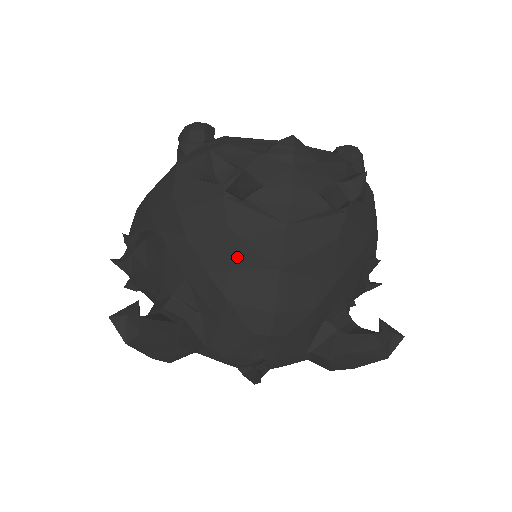
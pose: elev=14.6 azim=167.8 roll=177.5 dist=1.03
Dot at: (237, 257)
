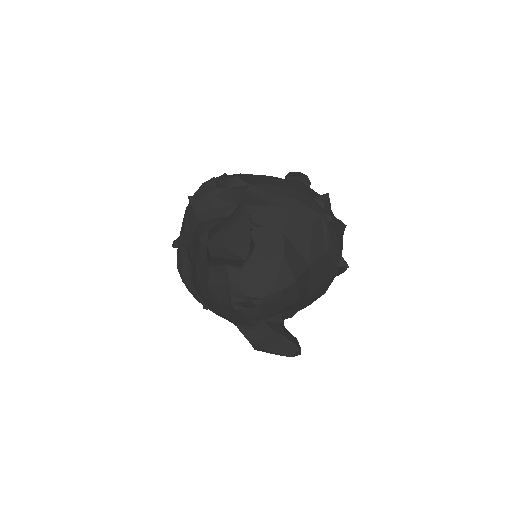
Dot at: (301, 242)
